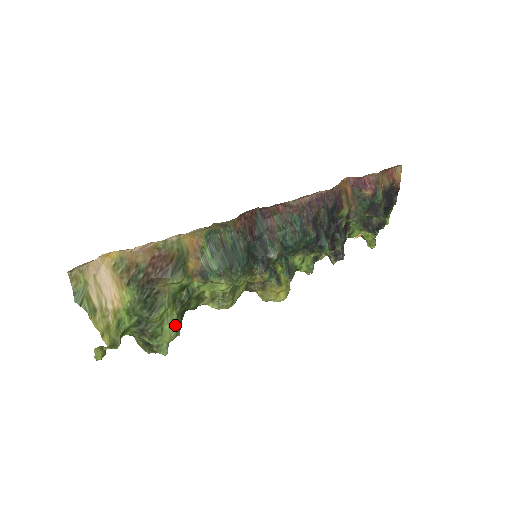
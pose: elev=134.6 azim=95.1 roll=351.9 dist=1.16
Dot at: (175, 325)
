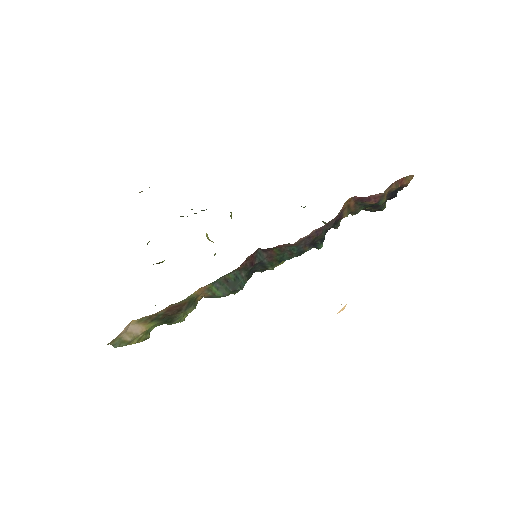
Dot at: occluded
